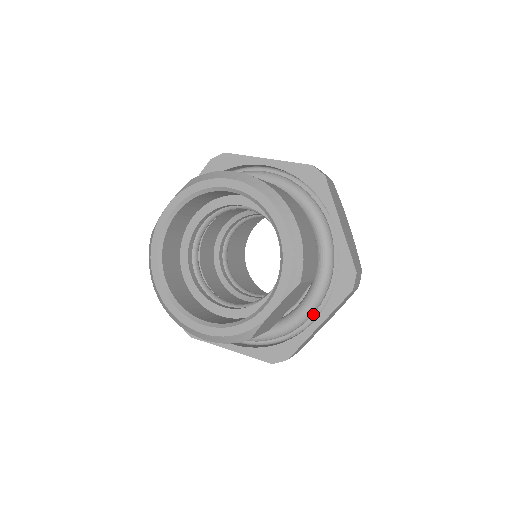
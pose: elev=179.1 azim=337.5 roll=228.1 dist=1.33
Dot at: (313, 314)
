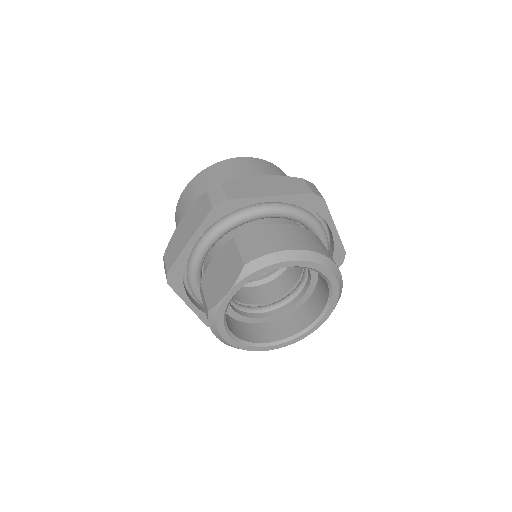
Dot at: occluded
